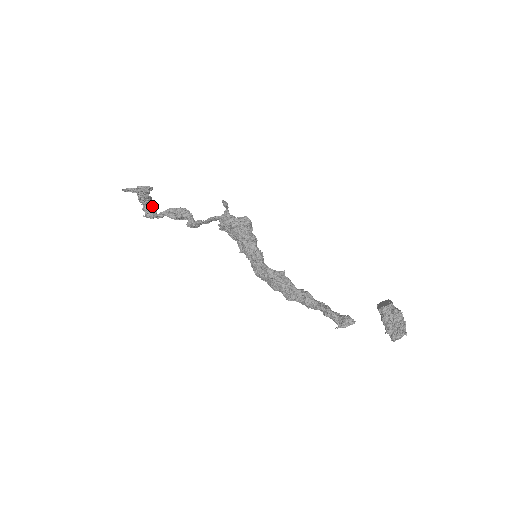
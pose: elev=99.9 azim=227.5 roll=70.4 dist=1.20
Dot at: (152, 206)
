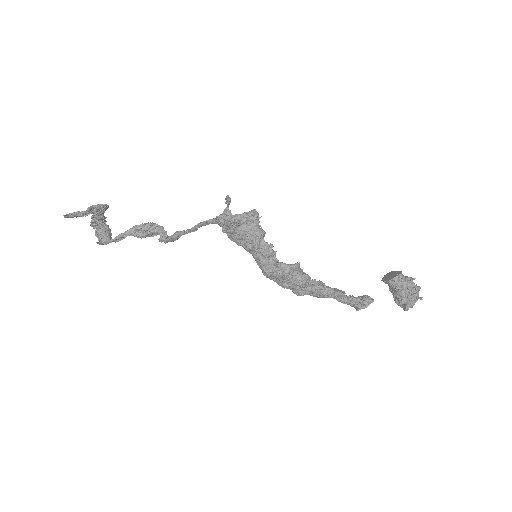
Dot at: (107, 228)
